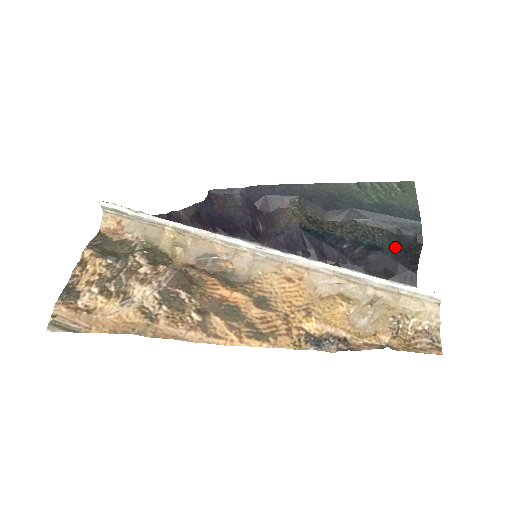
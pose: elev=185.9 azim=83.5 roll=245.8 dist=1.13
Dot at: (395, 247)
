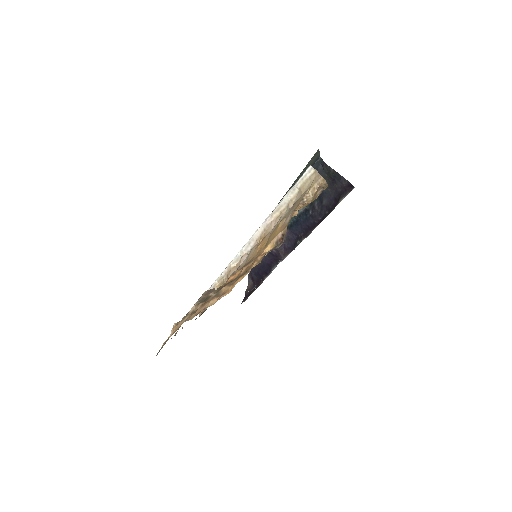
Dot at: occluded
